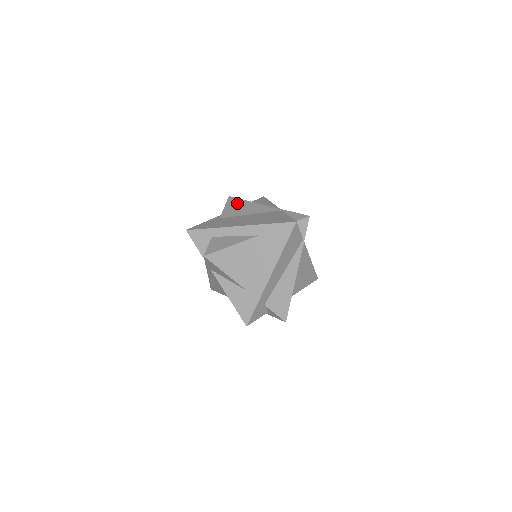
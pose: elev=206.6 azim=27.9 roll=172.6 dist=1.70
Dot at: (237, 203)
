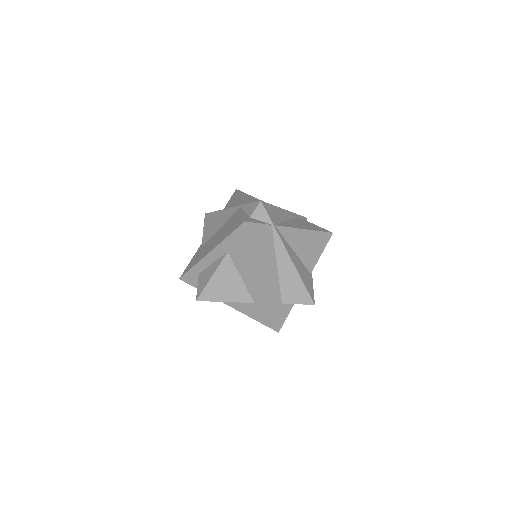
Dot at: (210, 219)
